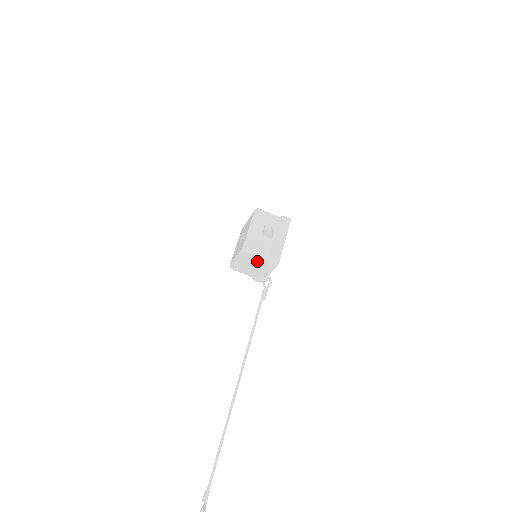
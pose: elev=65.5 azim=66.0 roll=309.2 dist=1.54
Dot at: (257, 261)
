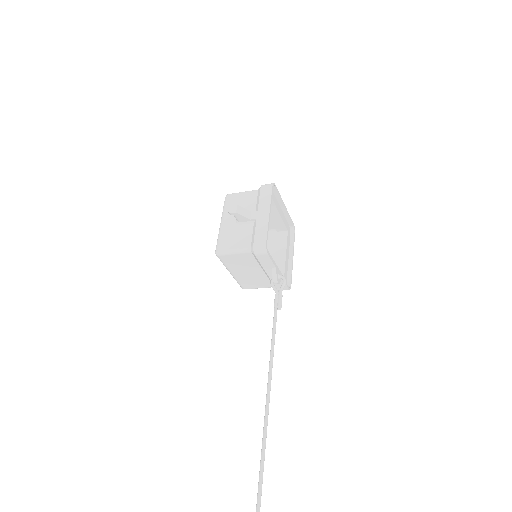
Dot at: (246, 261)
